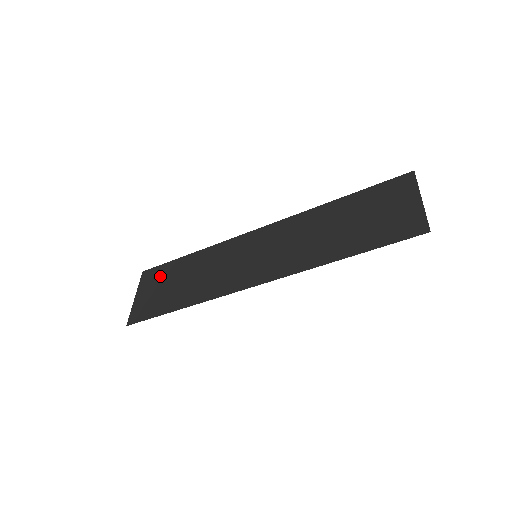
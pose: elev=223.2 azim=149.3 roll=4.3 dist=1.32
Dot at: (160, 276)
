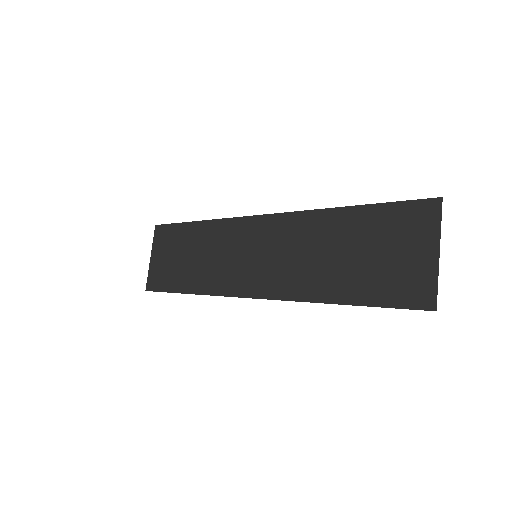
Dot at: (170, 240)
